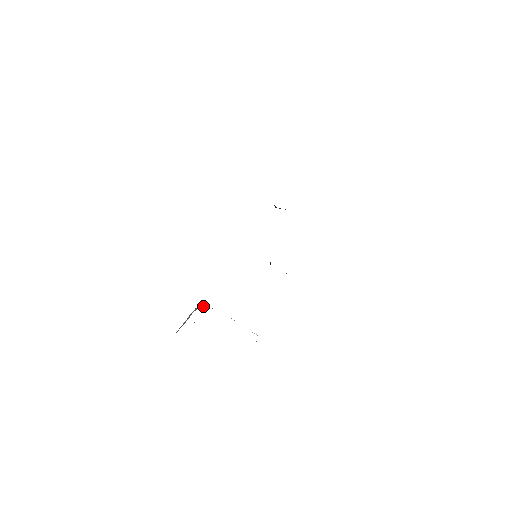
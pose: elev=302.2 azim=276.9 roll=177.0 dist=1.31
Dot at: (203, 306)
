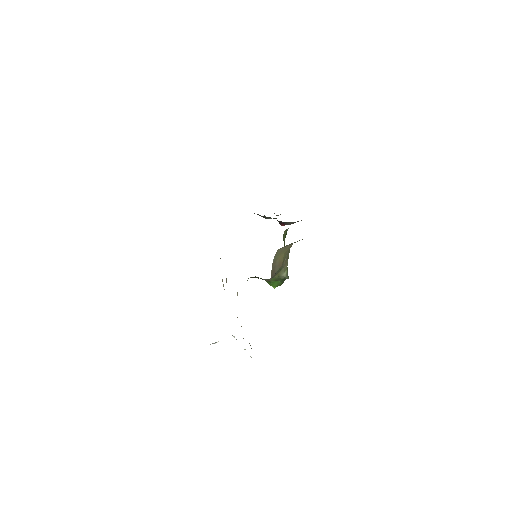
Dot at: occluded
